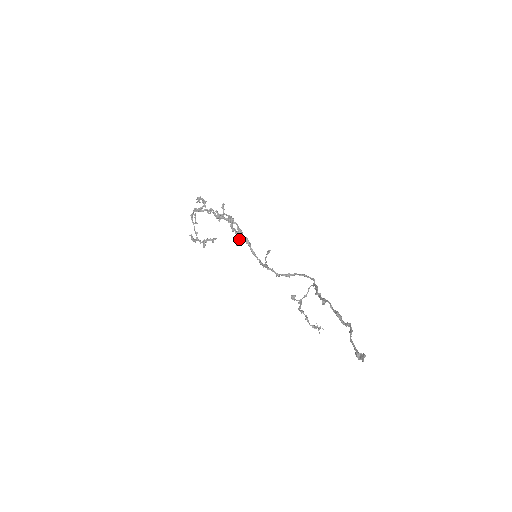
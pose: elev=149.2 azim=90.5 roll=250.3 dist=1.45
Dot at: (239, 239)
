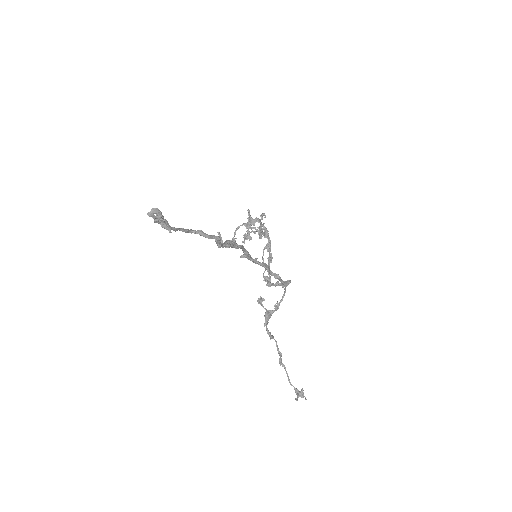
Dot at: (249, 234)
